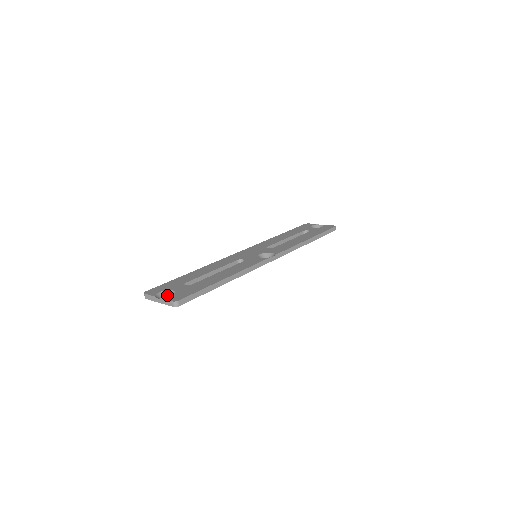
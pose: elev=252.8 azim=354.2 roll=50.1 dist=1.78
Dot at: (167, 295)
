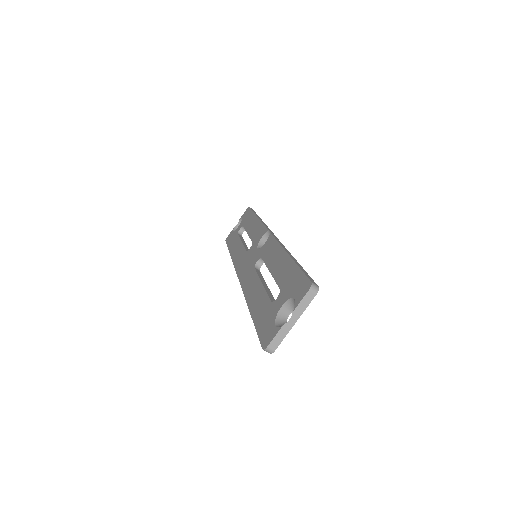
Dot at: (284, 318)
